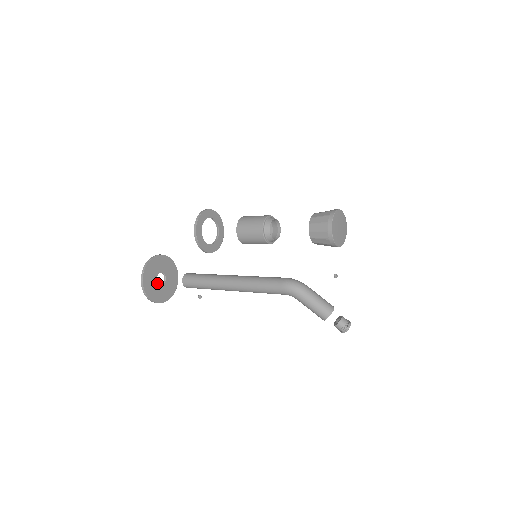
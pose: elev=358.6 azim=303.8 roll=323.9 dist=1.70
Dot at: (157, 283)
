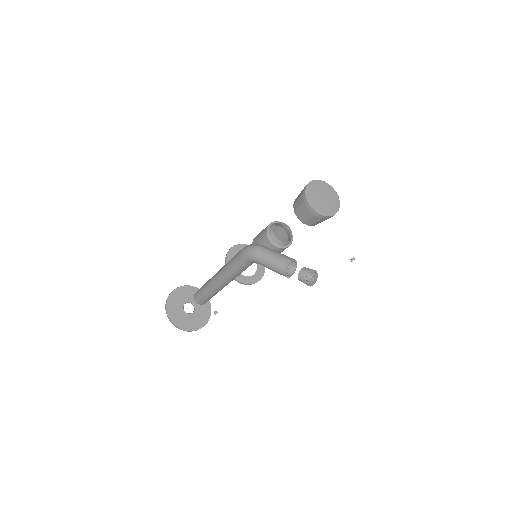
Dot at: (184, 311)
